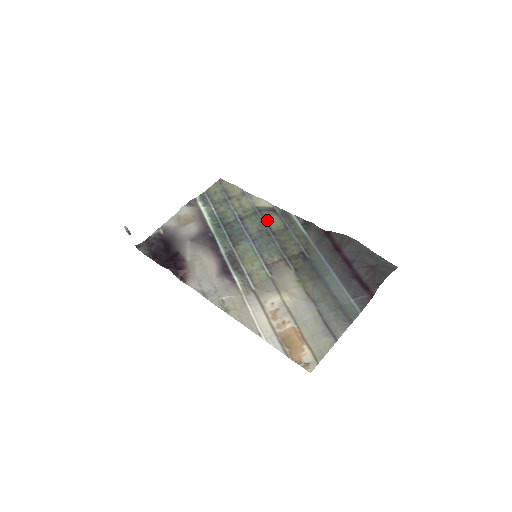
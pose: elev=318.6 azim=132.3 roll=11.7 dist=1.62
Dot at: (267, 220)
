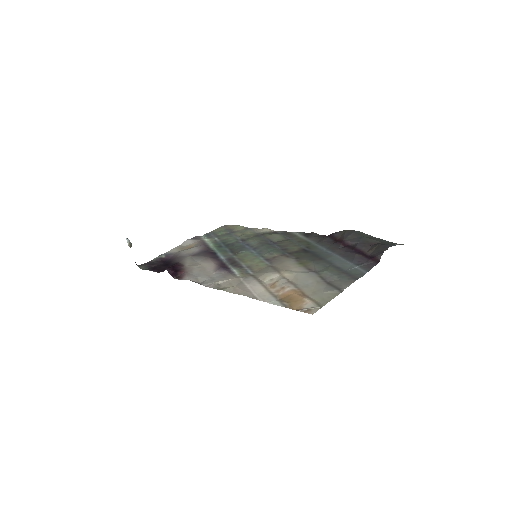
Dot at: (268, 238)
